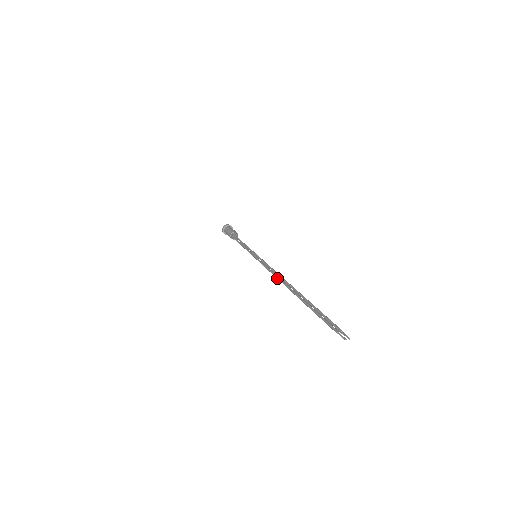
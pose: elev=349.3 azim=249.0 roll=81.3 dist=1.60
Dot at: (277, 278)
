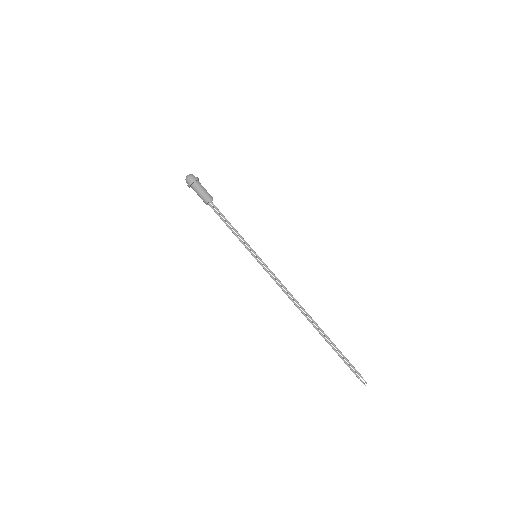
Dot at: occluded
